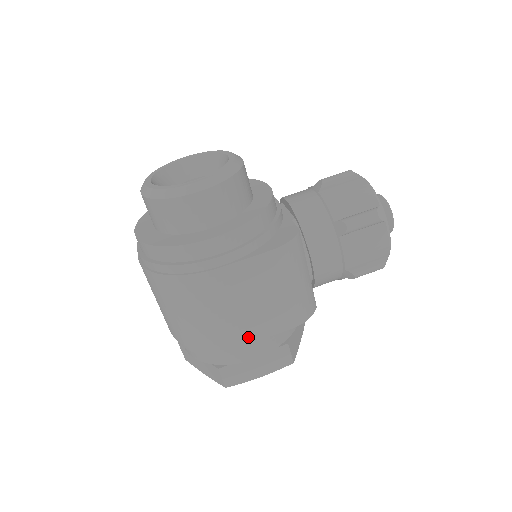
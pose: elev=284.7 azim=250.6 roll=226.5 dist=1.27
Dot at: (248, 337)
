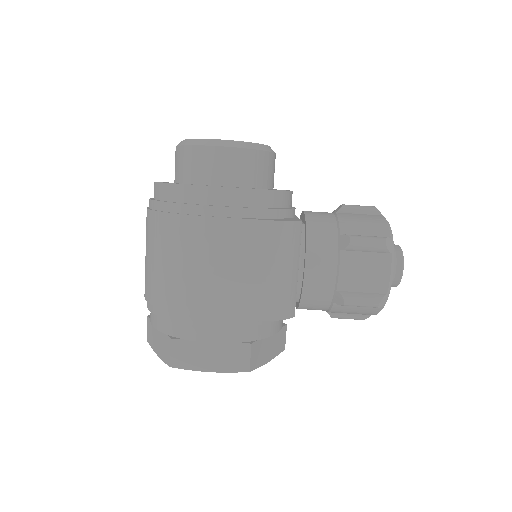
Dot at: (213, 309)
